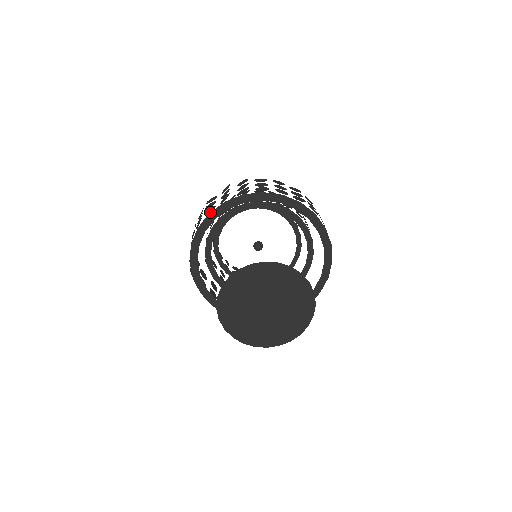
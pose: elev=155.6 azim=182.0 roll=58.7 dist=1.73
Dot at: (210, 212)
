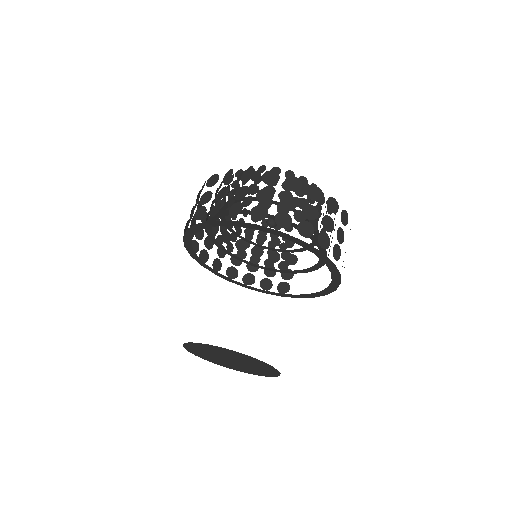
Dot at: occluded
